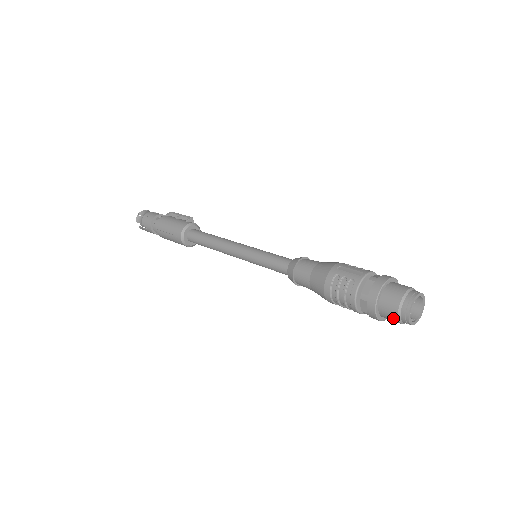
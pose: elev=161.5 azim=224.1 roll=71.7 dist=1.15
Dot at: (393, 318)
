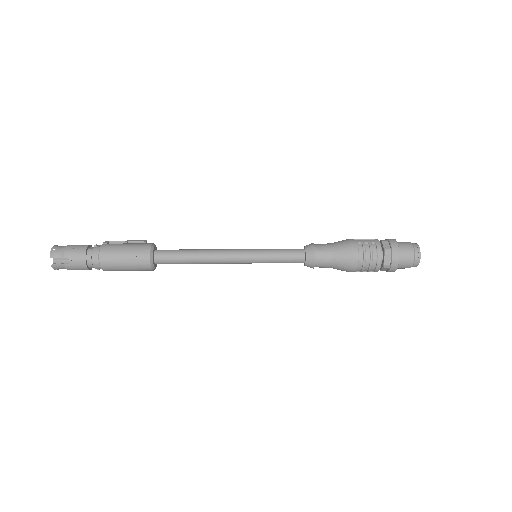
Dot at: (409, 262)
